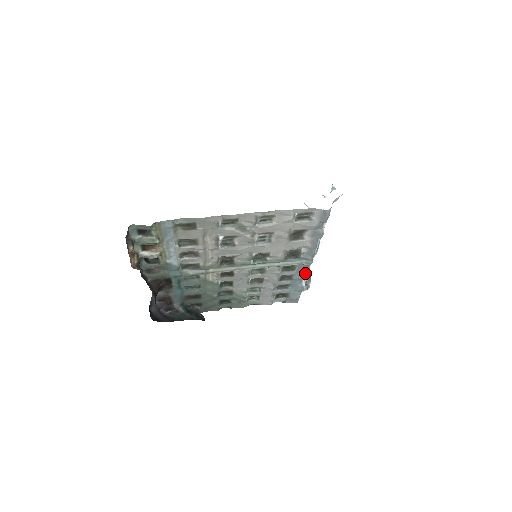
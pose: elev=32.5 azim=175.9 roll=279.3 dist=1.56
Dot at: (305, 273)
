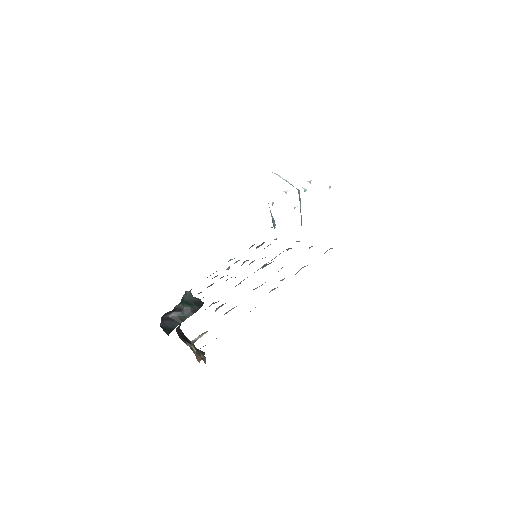
Dot at: occluded
